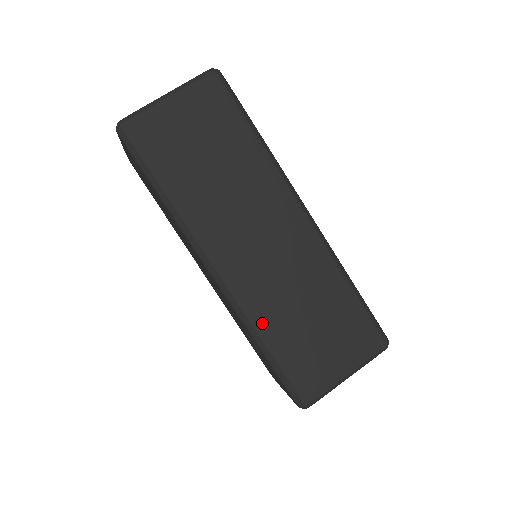
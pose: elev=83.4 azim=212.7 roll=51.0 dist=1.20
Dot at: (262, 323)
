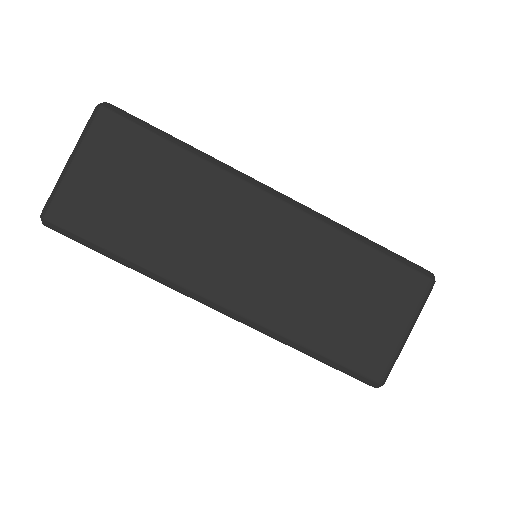
Dot at: (292, 330)
